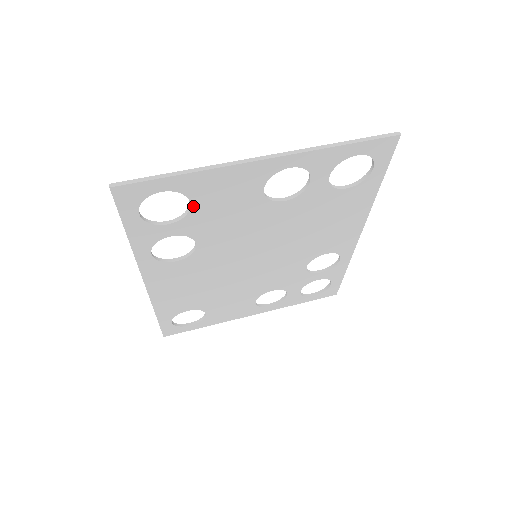
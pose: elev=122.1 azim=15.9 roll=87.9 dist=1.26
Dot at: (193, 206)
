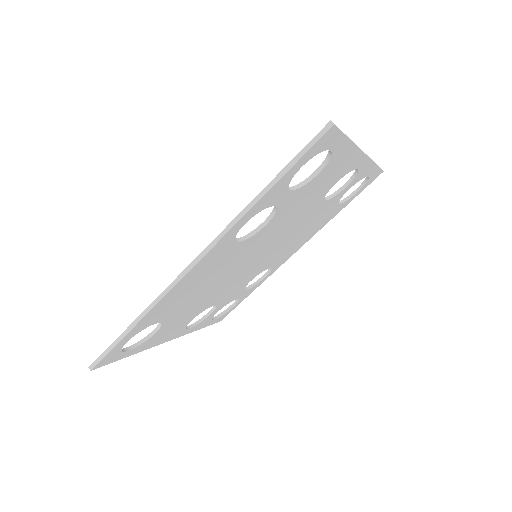
Dot at: (315, 178)
